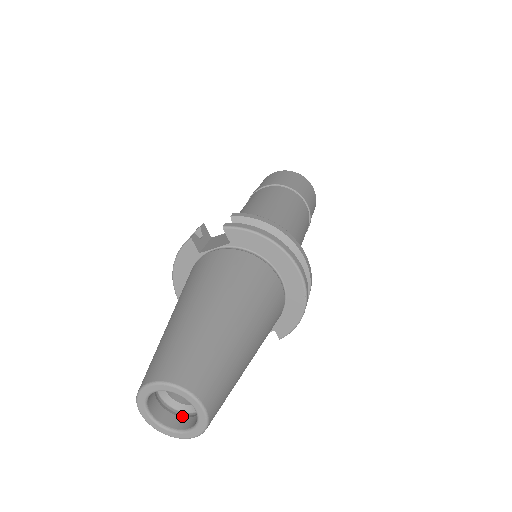
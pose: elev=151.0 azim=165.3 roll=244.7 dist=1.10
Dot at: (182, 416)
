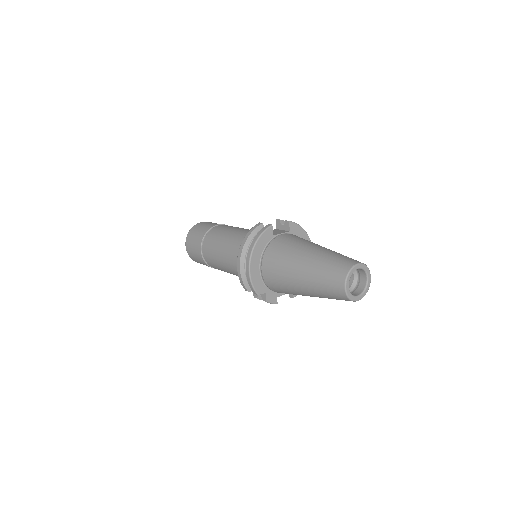
Dot at: occluded
